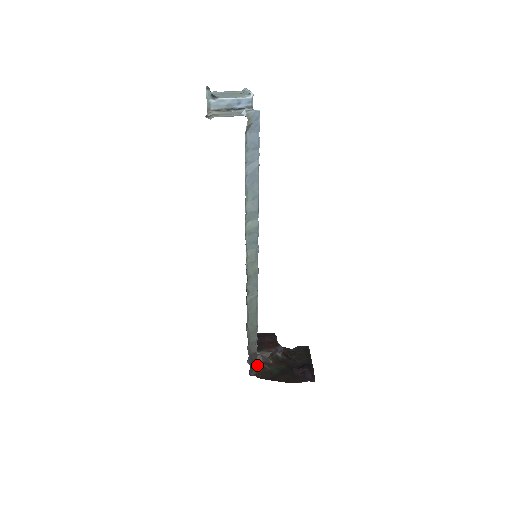
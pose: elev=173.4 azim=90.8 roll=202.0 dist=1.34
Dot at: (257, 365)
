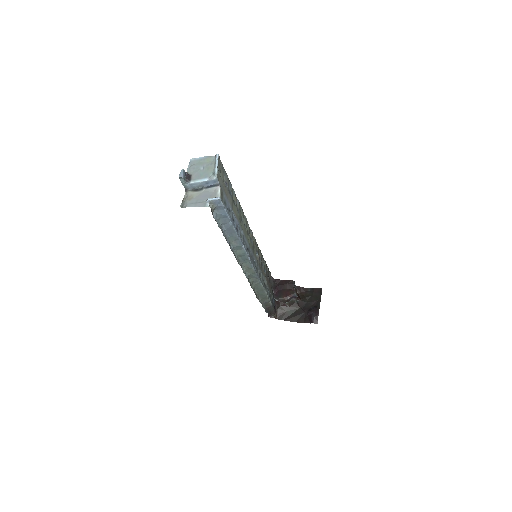
Dot at: (276, 309)
